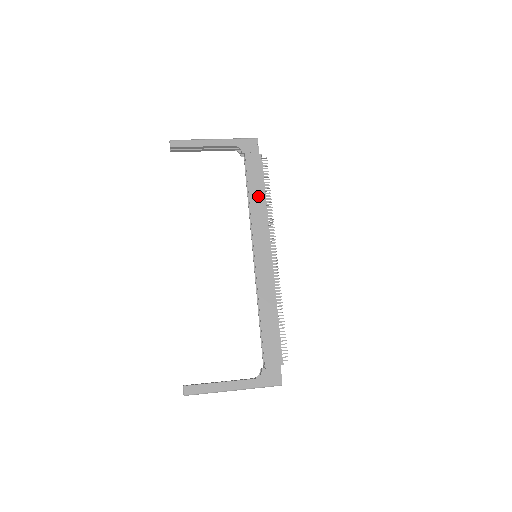
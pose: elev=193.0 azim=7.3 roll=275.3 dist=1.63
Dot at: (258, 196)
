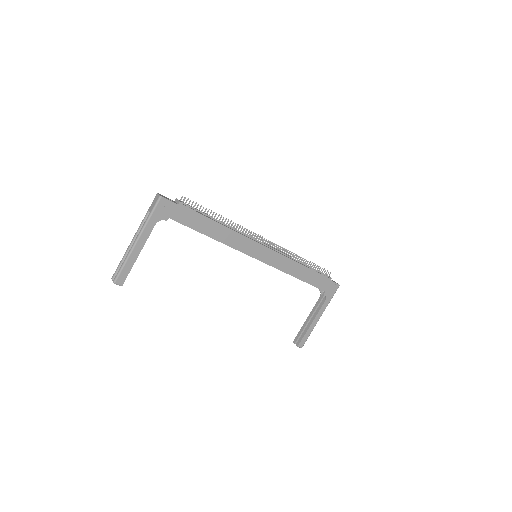
Dot at: (216, 230)
